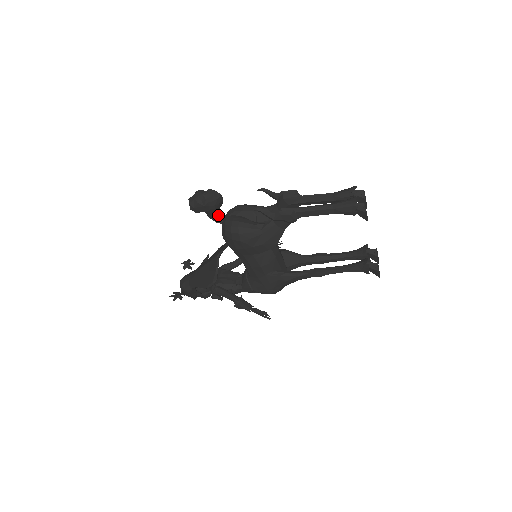
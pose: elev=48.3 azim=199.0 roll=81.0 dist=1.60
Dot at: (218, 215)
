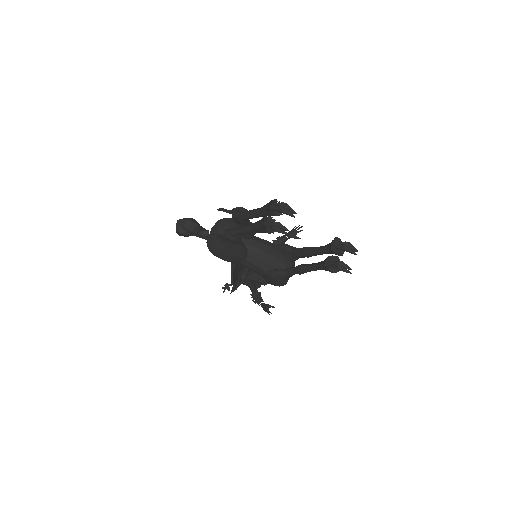
Dot at: (204, 234)
